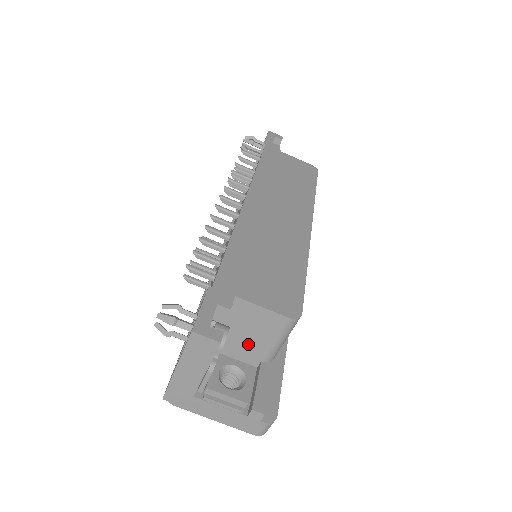
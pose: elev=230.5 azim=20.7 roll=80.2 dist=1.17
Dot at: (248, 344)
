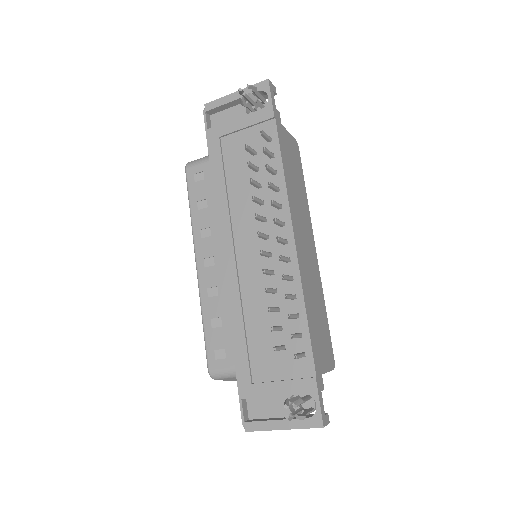
Dot at: occluded
